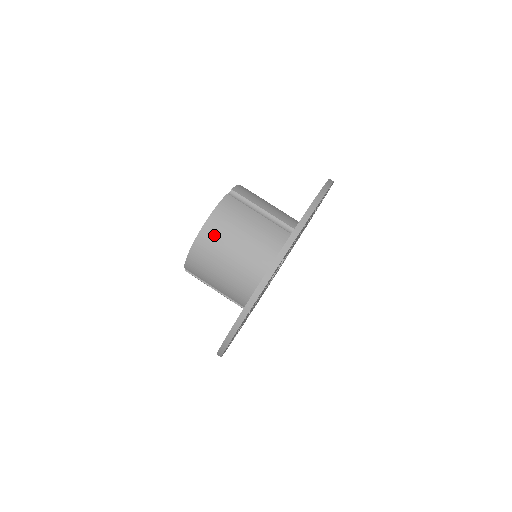
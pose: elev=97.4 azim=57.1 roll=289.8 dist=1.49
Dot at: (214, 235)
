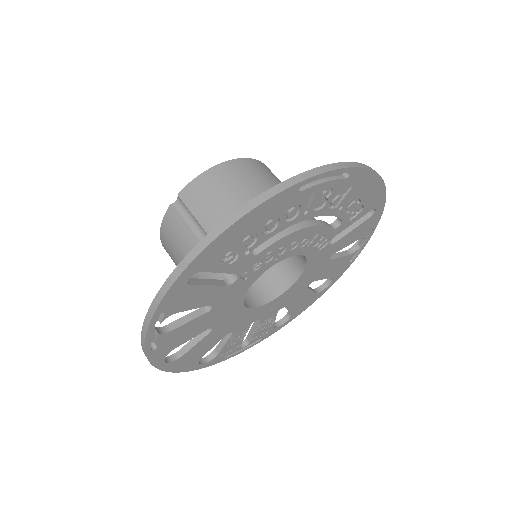
Dot at: (252, 169)
